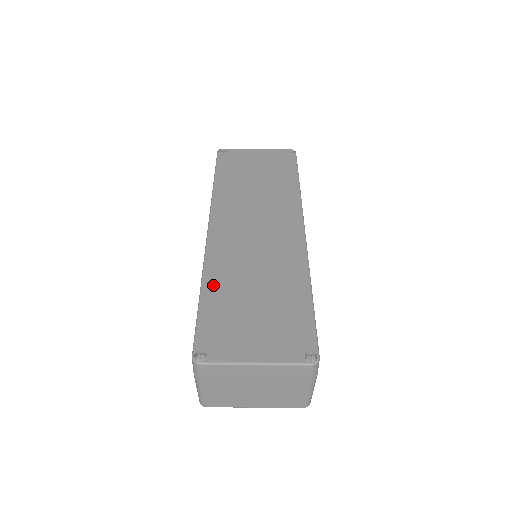
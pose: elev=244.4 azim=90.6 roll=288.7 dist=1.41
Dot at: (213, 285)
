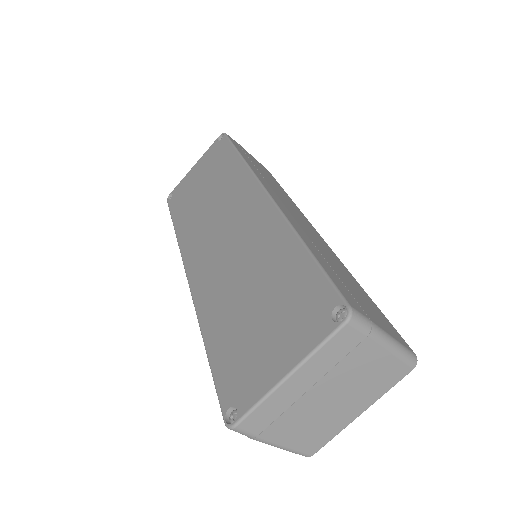
Dot at: (211, 326)
